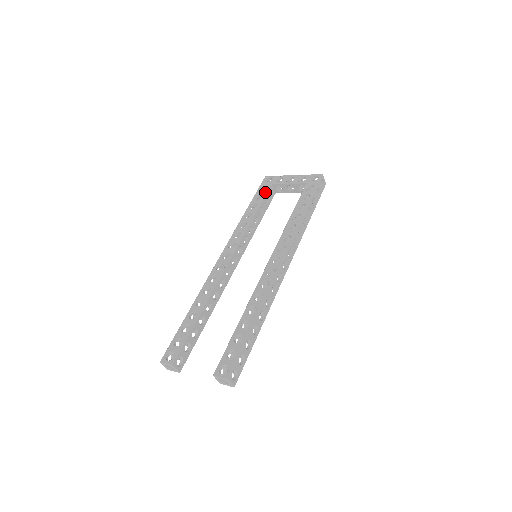
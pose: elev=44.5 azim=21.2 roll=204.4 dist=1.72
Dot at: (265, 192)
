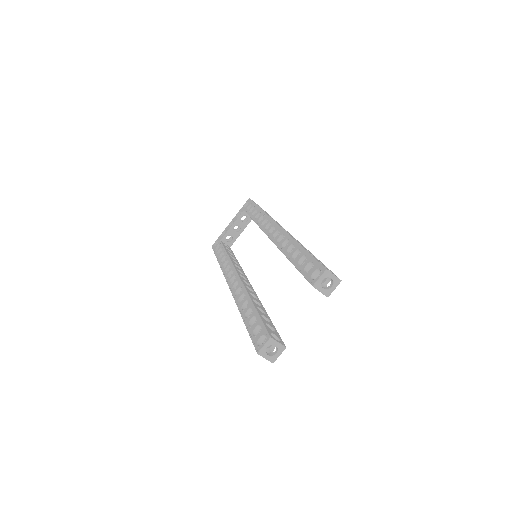
Dot at: (221, 245)
